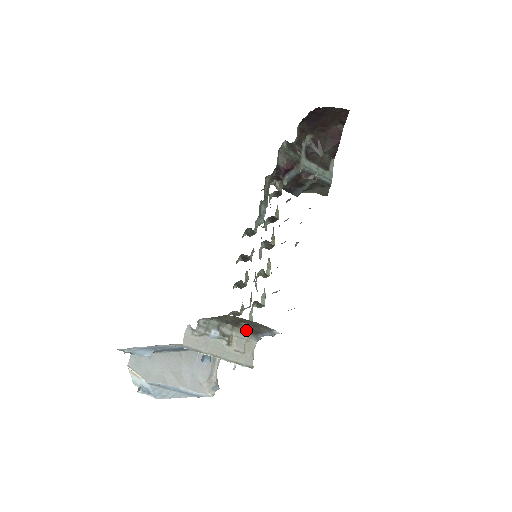
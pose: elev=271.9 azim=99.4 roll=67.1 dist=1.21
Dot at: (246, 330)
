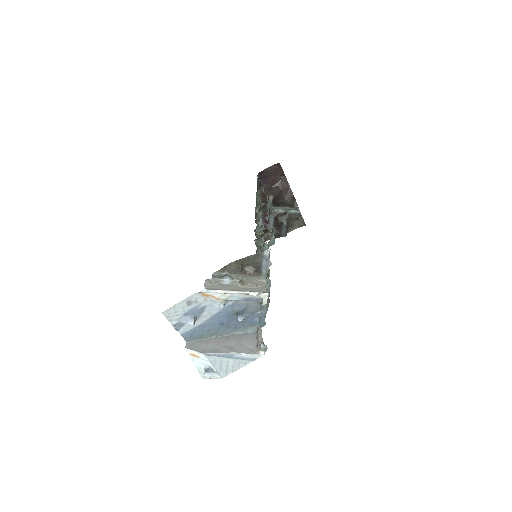
Dot at: (253, 275)
